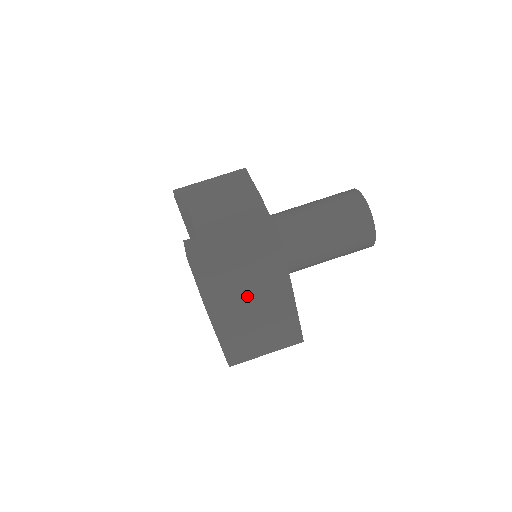
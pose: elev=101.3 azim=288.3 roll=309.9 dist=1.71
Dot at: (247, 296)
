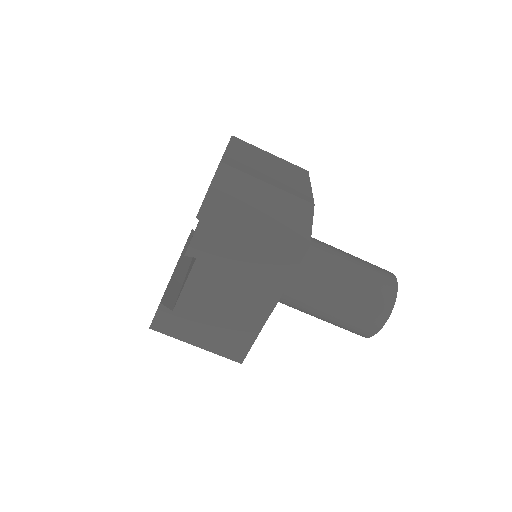
Dot at: occluded
